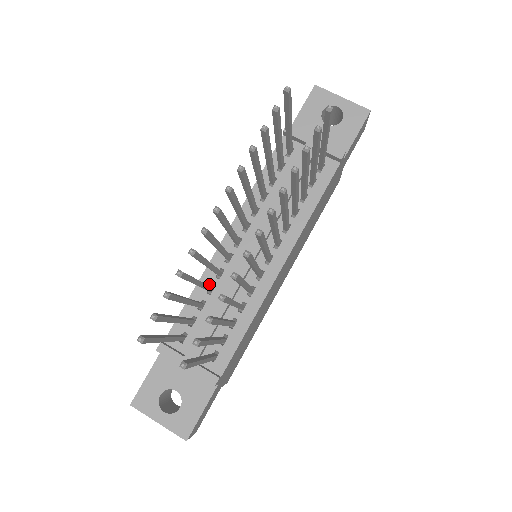
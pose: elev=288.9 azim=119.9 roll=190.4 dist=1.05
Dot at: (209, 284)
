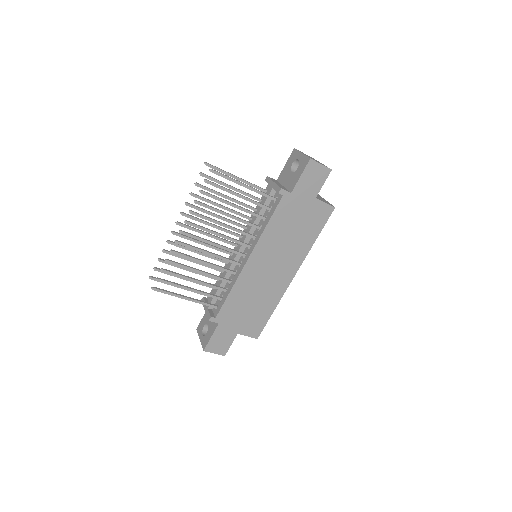
Dot at: occluded
